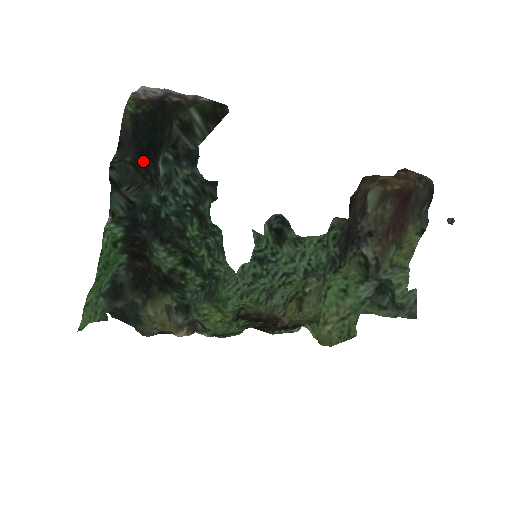
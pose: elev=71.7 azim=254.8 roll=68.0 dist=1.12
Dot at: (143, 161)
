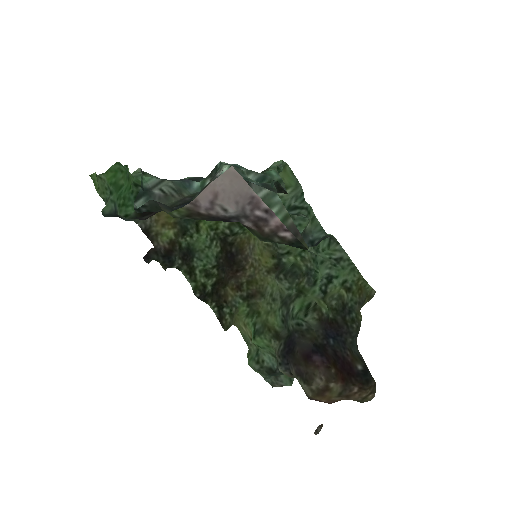
Dot at: (184, 203)
